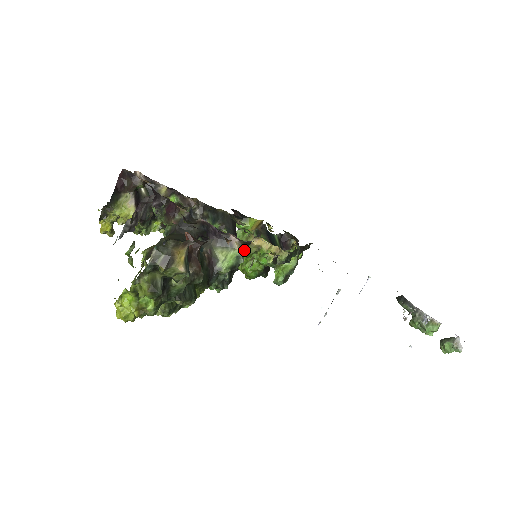
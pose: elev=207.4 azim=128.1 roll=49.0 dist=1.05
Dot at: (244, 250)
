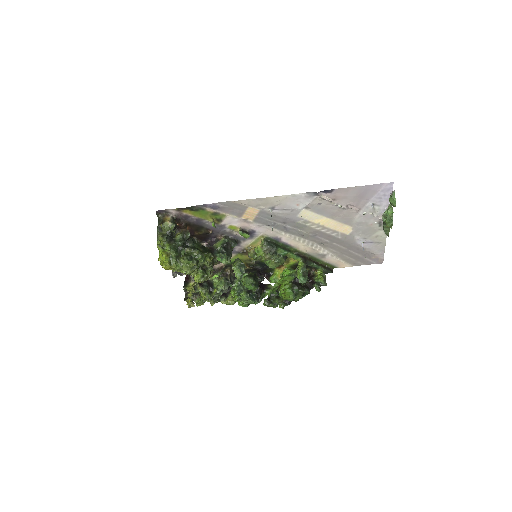
Dot at: occluded
